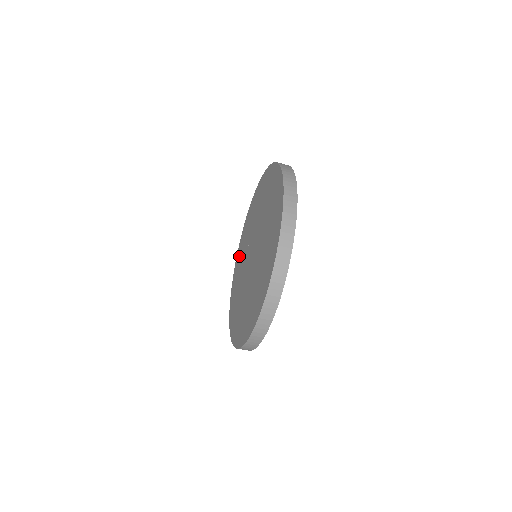
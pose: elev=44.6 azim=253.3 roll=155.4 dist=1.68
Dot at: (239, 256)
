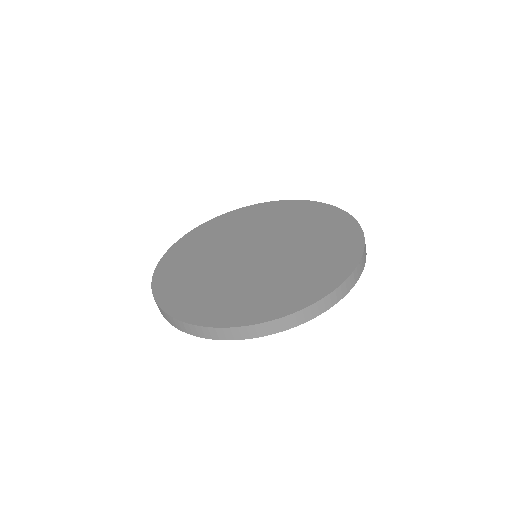
Dot at: (174, 268)
